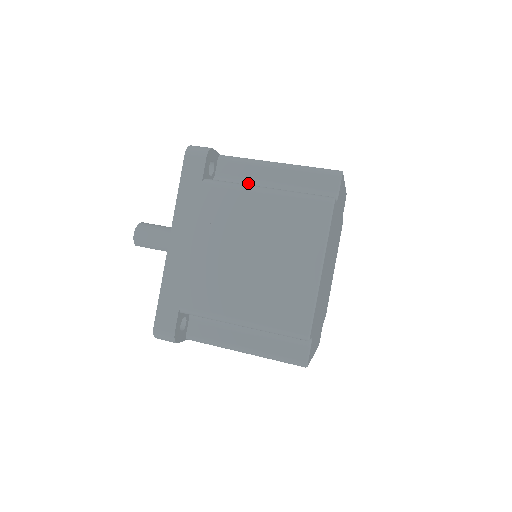
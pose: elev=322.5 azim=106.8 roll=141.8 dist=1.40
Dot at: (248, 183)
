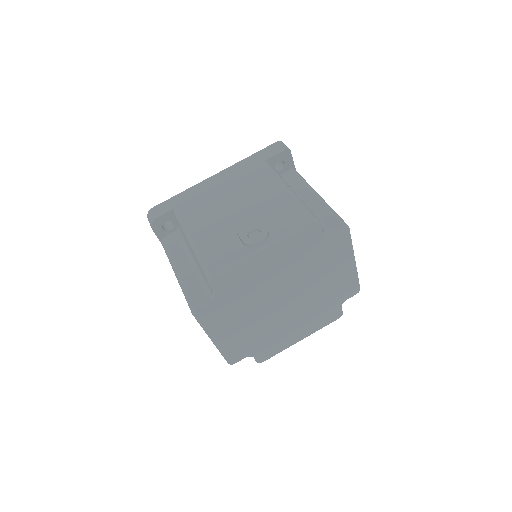
Dot at: (187, 244)
